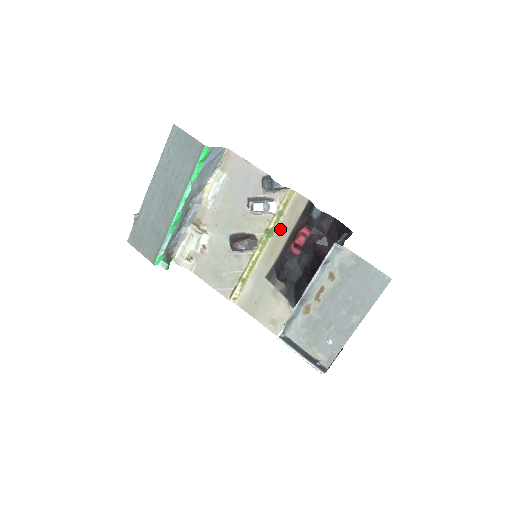
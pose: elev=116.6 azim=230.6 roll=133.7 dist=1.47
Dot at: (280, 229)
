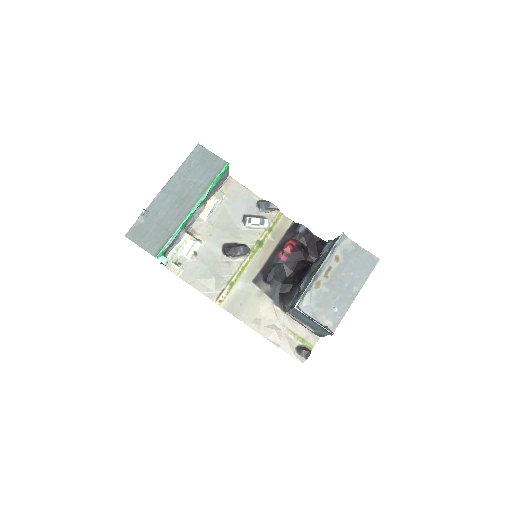
Dot at: (268, 242)
